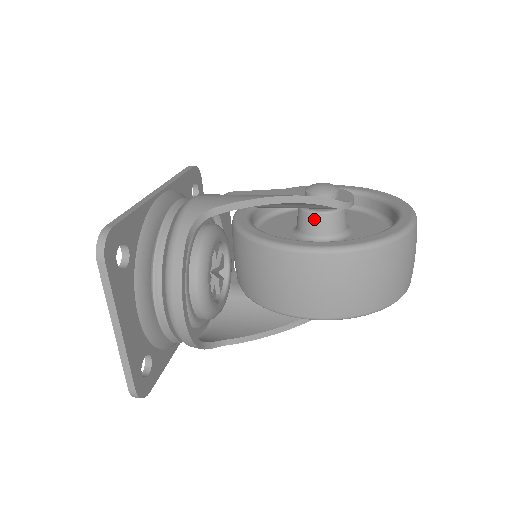
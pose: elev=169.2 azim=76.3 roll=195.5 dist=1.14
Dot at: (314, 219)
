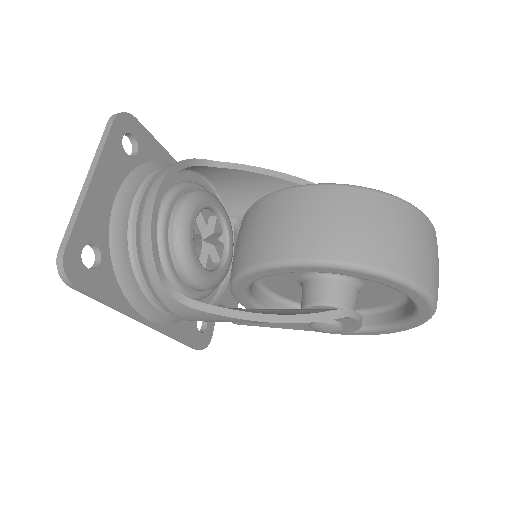
Dot at: occluded
